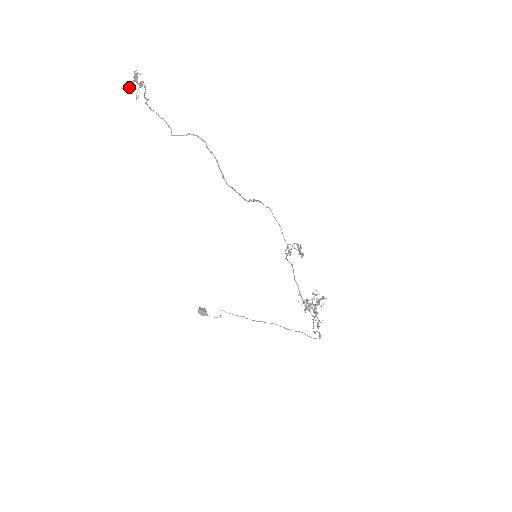
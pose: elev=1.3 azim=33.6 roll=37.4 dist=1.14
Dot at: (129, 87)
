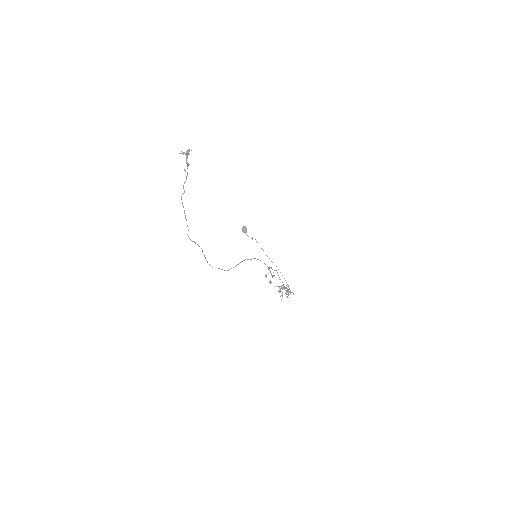
Dot at: (184, 153)
